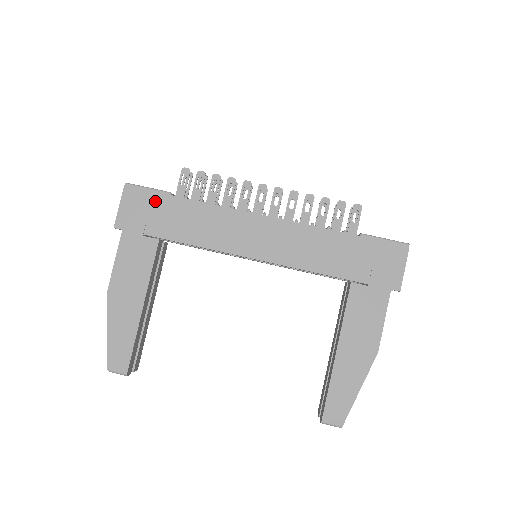
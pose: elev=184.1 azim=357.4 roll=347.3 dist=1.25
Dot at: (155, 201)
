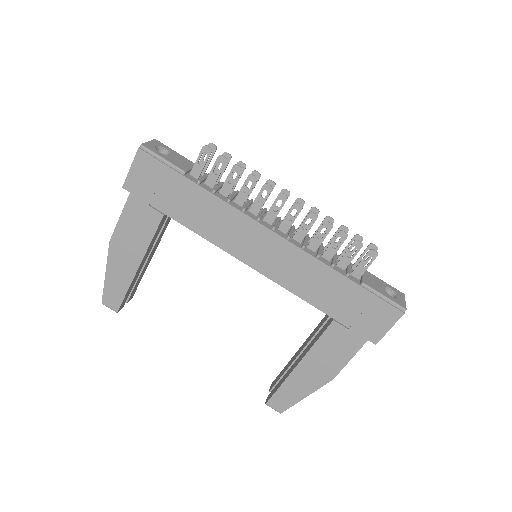
Dot at: (167, 176)
